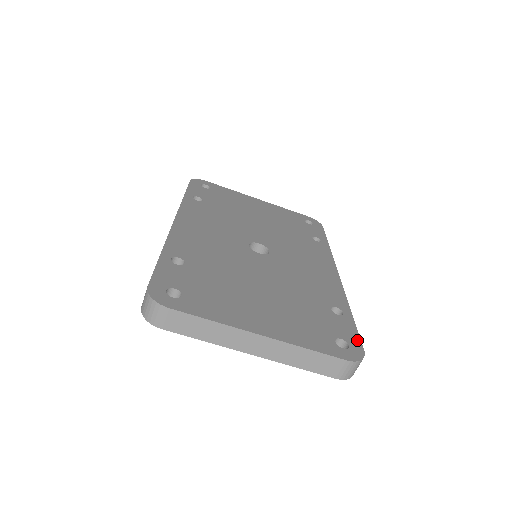
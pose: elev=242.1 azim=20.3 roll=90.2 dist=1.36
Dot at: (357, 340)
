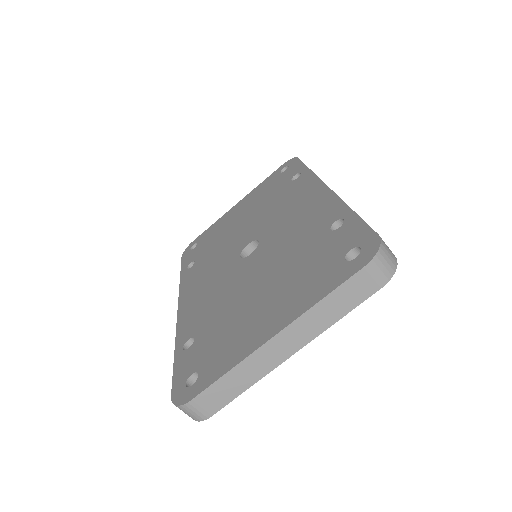
Dot at: (367, 232)
